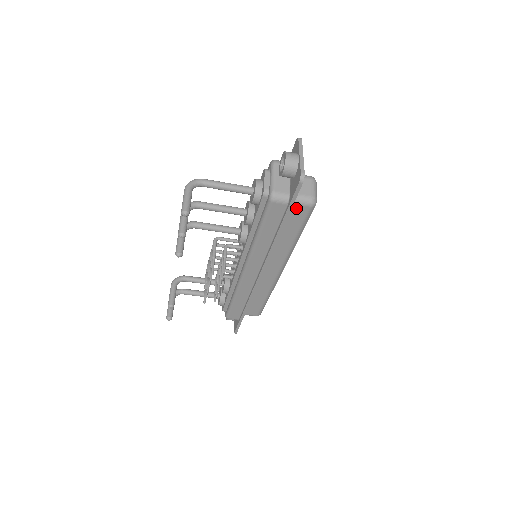
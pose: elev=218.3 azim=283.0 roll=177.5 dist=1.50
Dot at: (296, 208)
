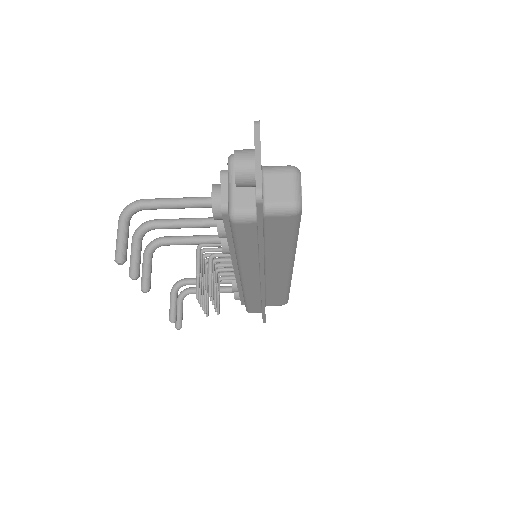
Dot at: (274, 219)
